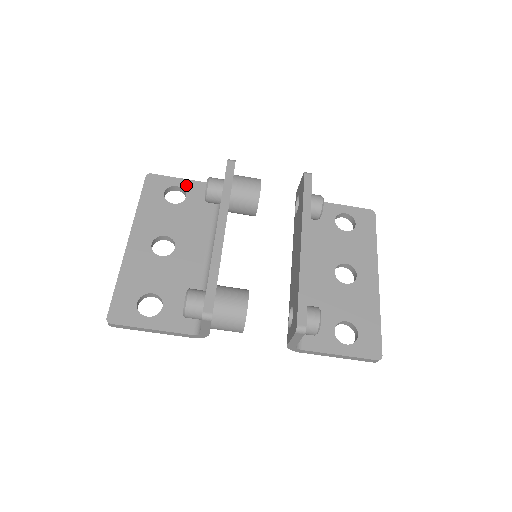
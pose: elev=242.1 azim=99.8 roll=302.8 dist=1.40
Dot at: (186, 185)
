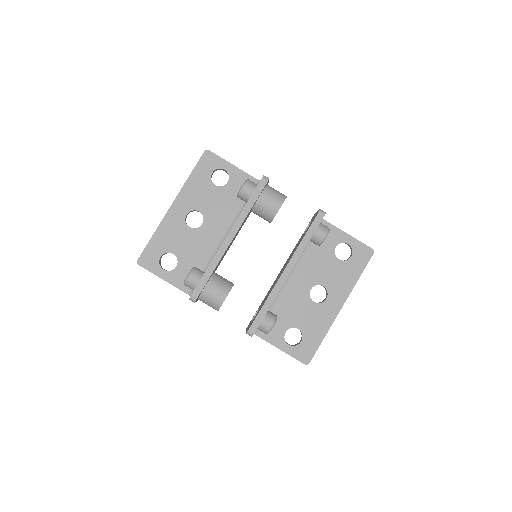
Dot at: (232, 171)
